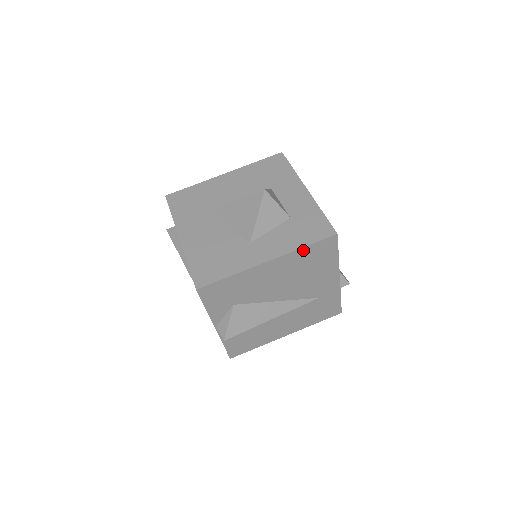
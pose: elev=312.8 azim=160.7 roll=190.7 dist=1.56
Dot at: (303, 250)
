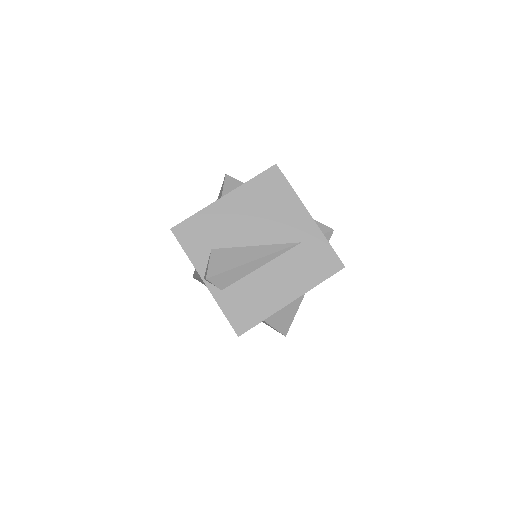
Dot at: (252, 183)
